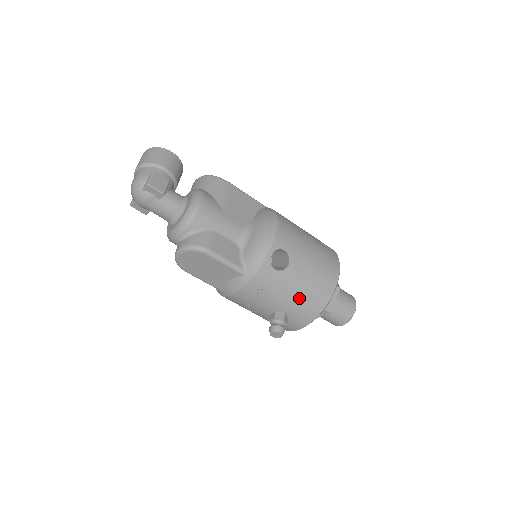
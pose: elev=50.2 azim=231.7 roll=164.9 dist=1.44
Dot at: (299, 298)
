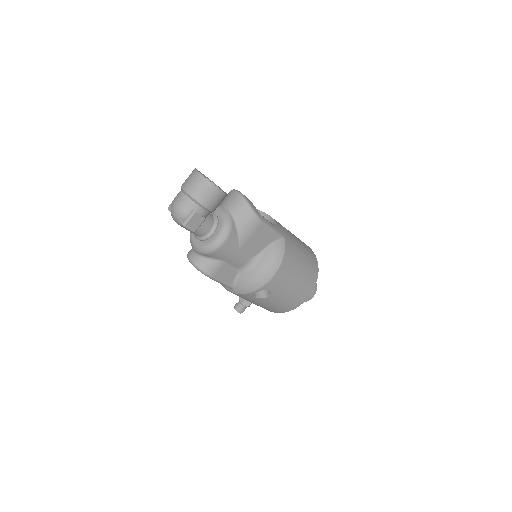
Dot at: (264, 306)
